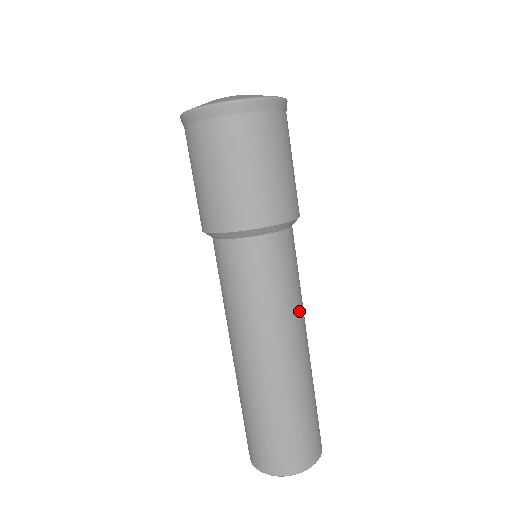
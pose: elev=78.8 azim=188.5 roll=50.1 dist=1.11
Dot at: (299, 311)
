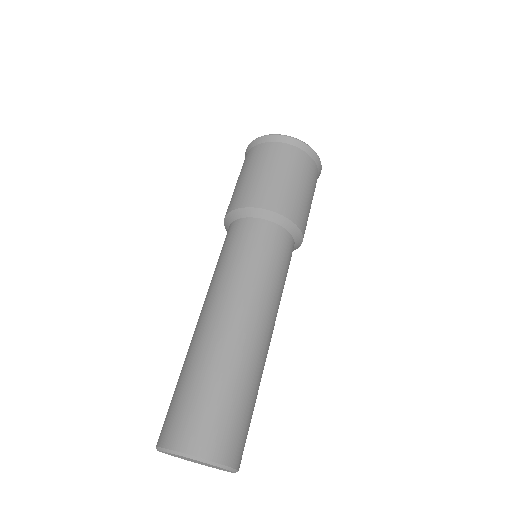
Dot at: (264, 293)
